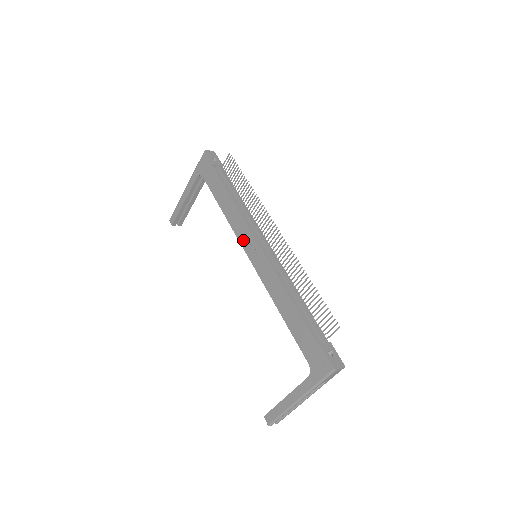
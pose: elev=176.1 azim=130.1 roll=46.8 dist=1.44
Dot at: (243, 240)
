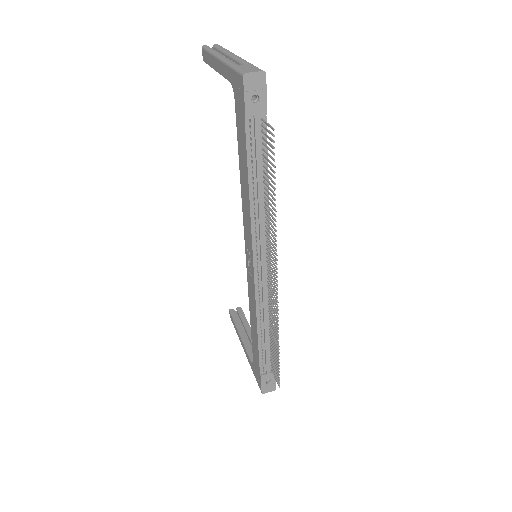
Dot at: (246, 239)
